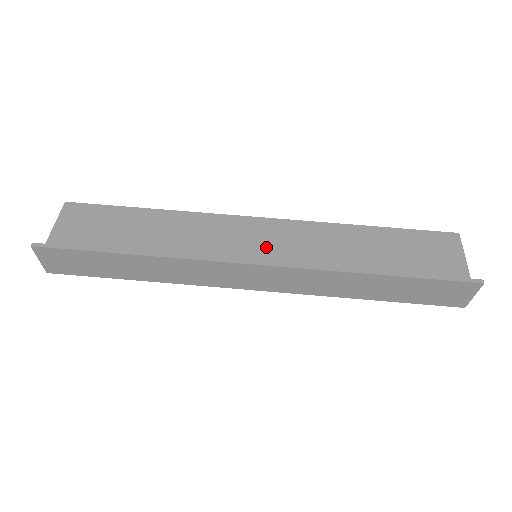
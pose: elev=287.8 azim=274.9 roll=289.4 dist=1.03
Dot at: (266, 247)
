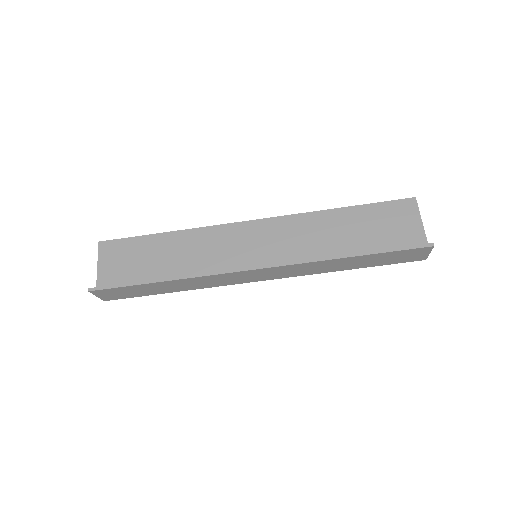
Dot at: (262, 247)
